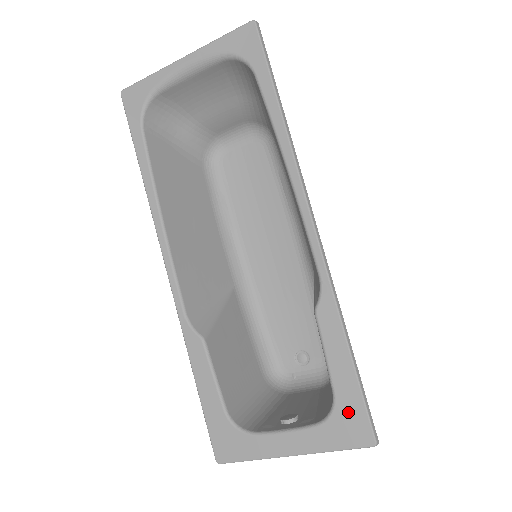
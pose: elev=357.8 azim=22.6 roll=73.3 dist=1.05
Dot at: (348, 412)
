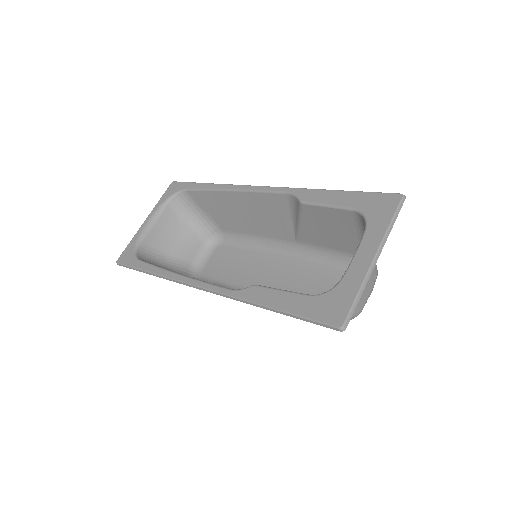
Dot at: (370, 204)
